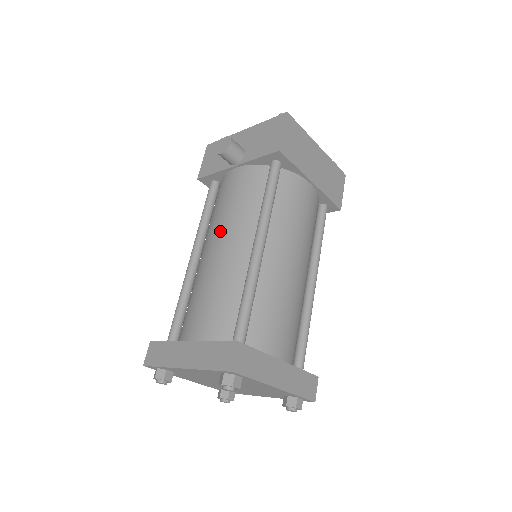
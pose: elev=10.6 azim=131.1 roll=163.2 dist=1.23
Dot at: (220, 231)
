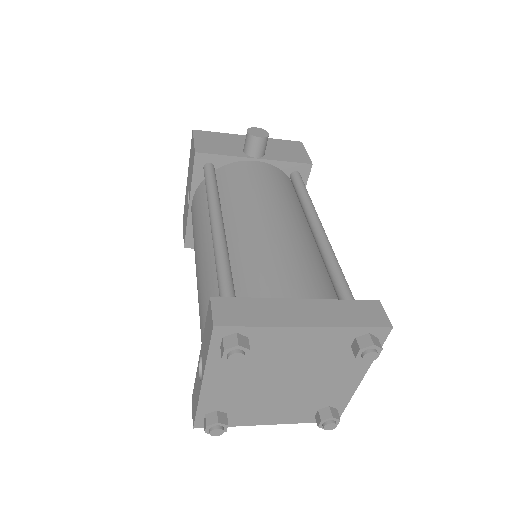
Dot at: (269, 205)
